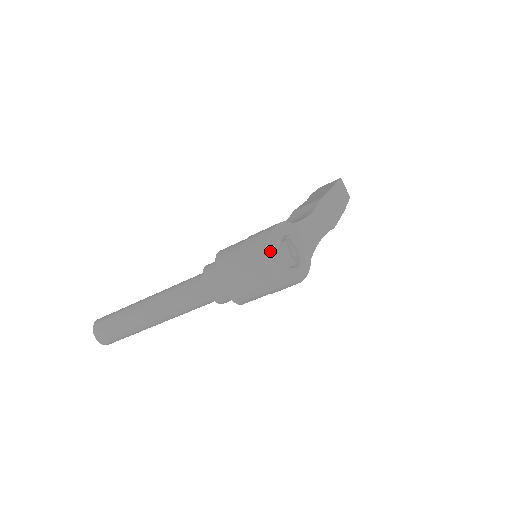
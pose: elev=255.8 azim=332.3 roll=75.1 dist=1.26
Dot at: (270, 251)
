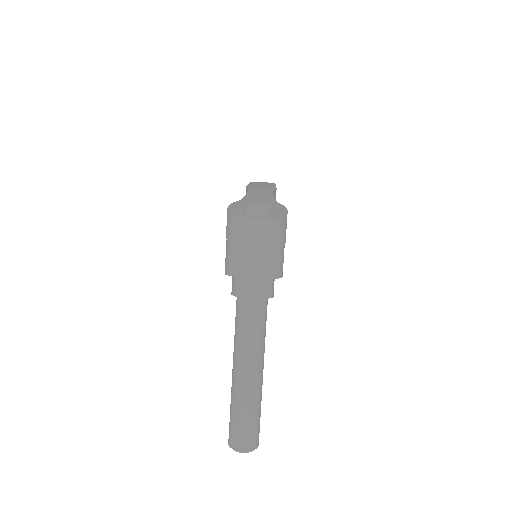
Dot at: (241, 217)
